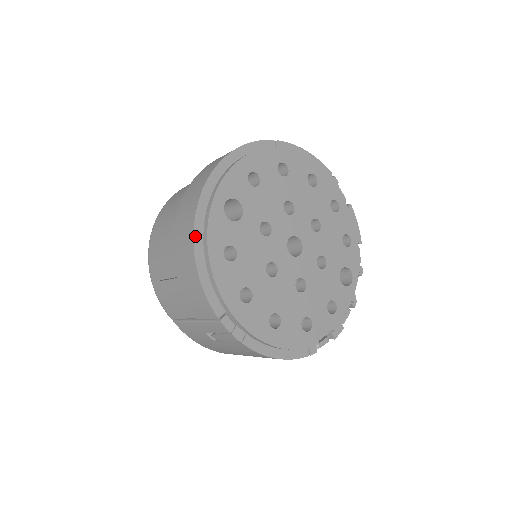
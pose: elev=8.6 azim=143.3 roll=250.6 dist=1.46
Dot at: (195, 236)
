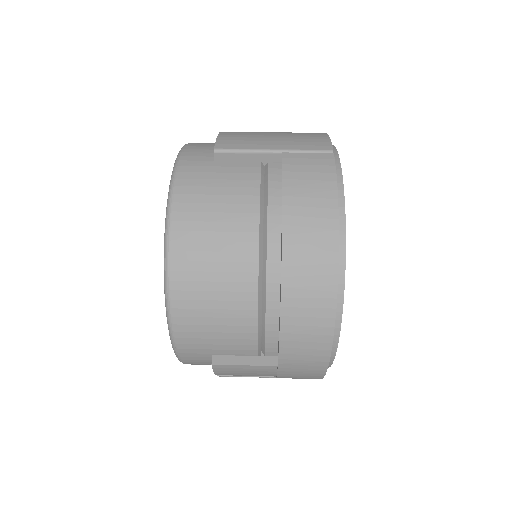
Dot at: (332, 342)
